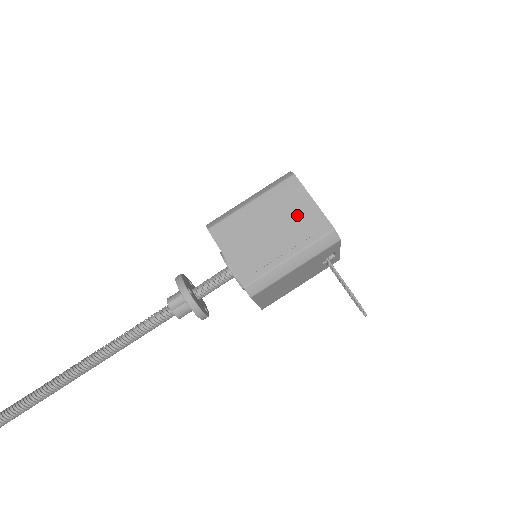
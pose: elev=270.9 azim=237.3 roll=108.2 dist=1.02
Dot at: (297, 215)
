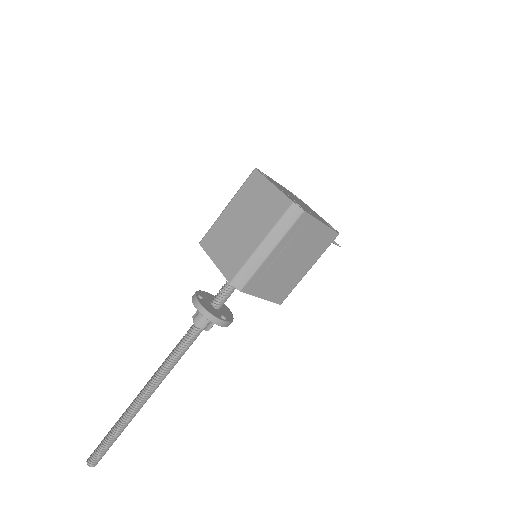
Dot at: (311, 241)
